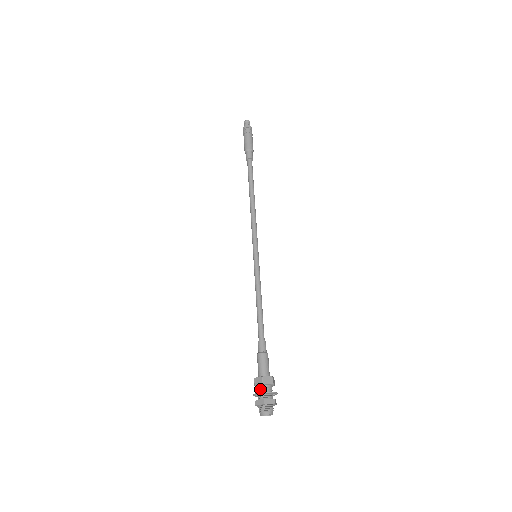
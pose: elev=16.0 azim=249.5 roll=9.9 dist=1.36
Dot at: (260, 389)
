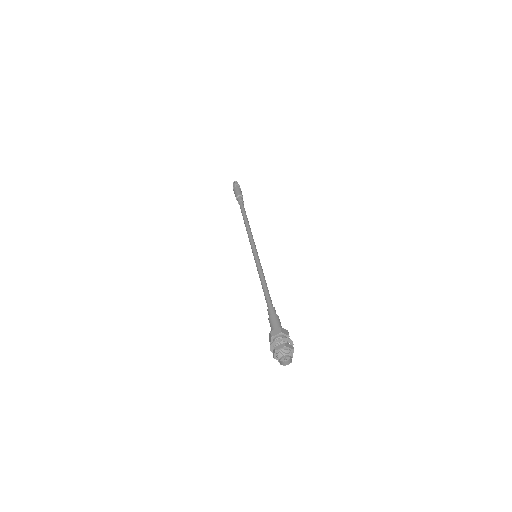
Dot at: (278, 338)
